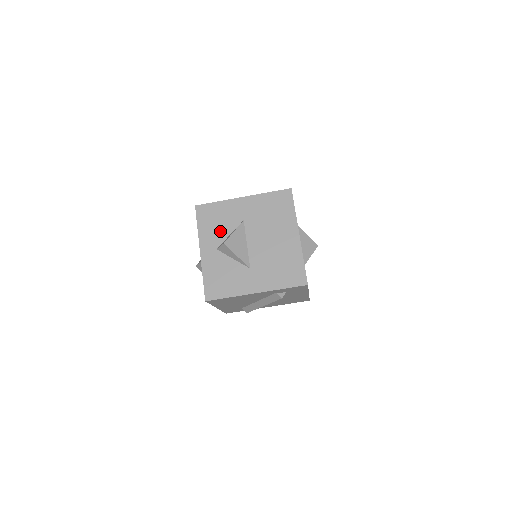
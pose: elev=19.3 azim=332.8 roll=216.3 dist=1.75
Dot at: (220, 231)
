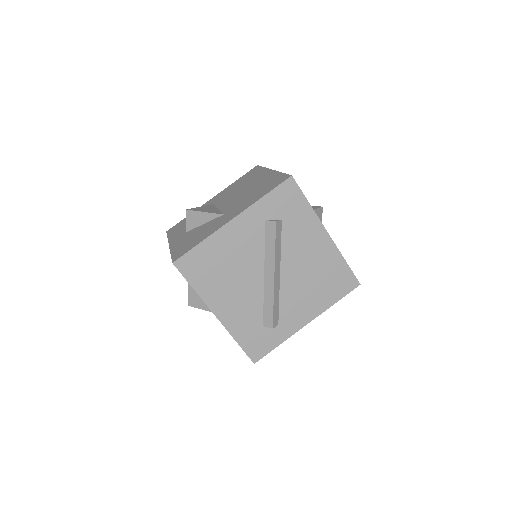
Dot at: occluded
